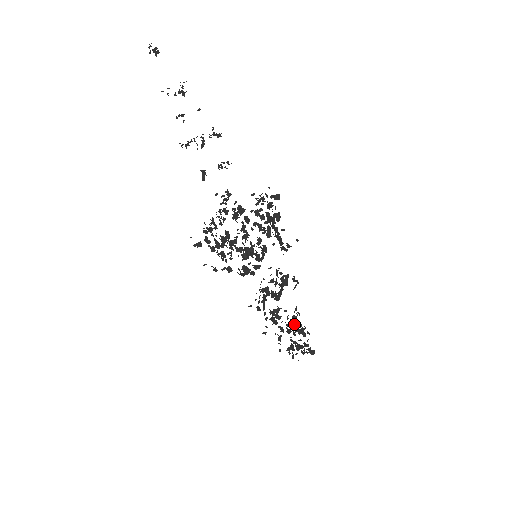
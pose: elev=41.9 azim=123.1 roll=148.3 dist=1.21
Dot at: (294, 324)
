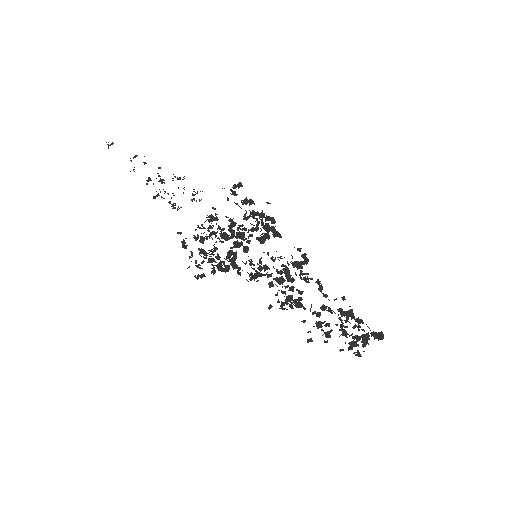
Dot at: (346, 319)
